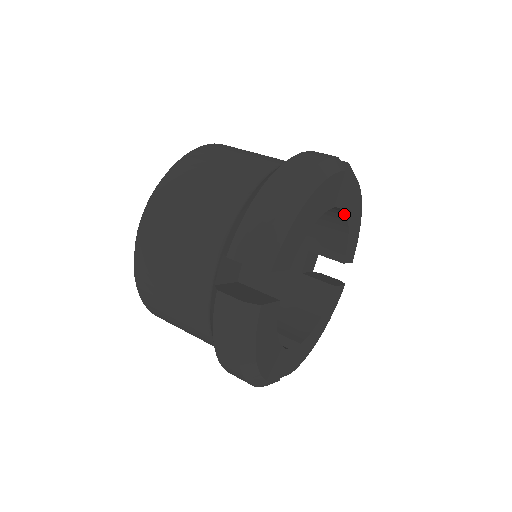
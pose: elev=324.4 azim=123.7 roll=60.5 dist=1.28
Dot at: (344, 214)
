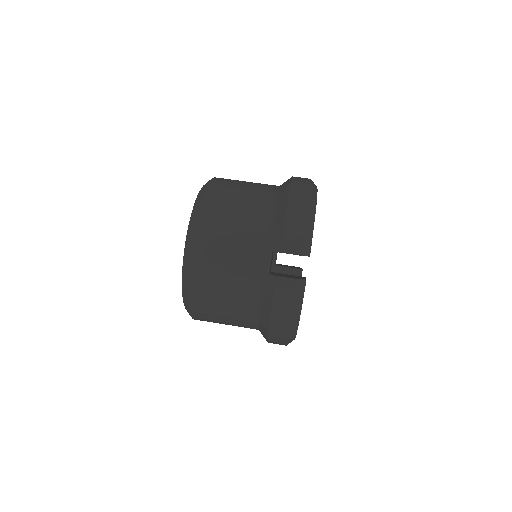
Dot at: occluded
